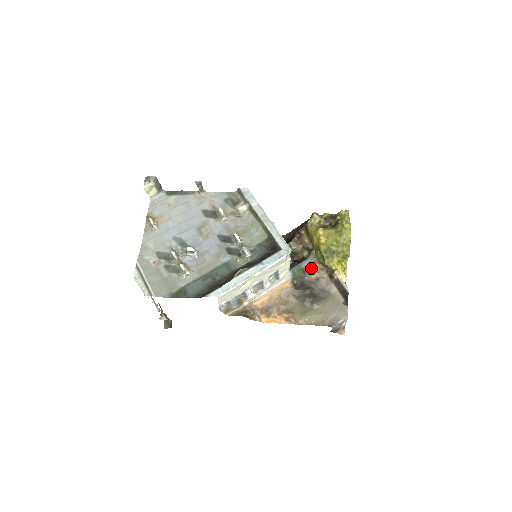
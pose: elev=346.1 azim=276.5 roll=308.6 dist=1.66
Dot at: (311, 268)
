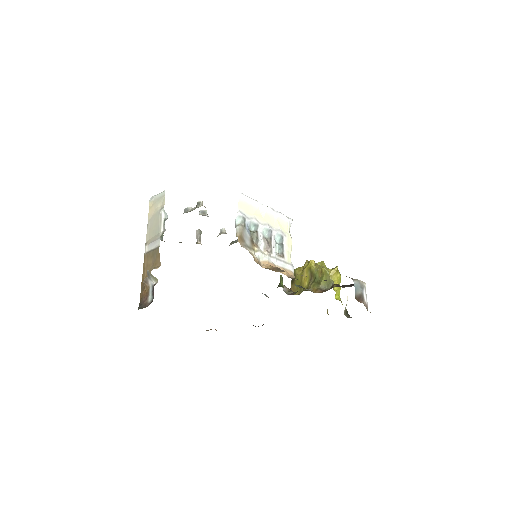
Dot at: occluded
